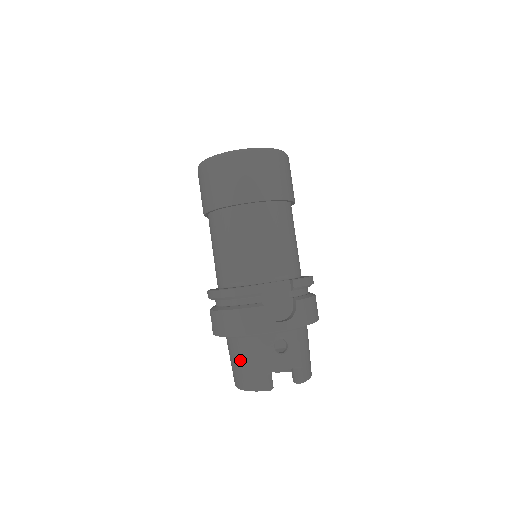
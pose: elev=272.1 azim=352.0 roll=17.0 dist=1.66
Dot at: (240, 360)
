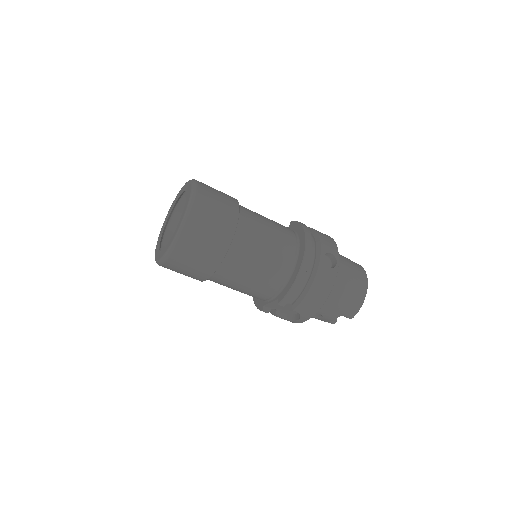
Dot at: occluded
